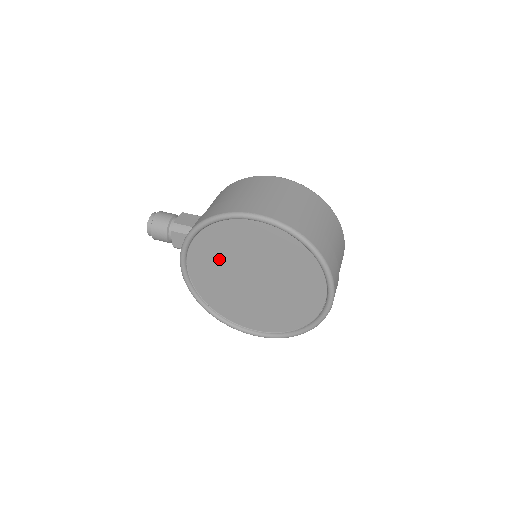
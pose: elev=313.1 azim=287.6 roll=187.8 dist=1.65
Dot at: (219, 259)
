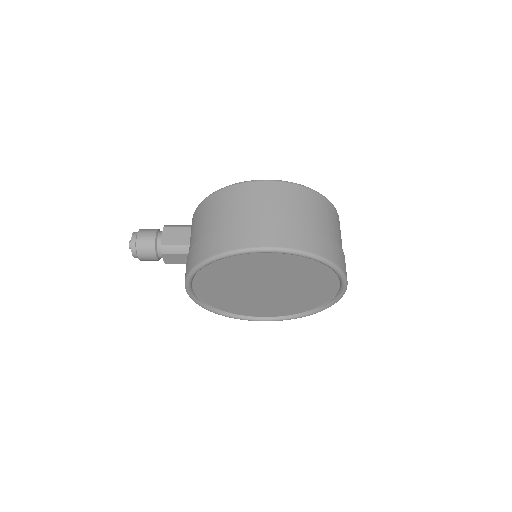
Dot at: (227, 280)
